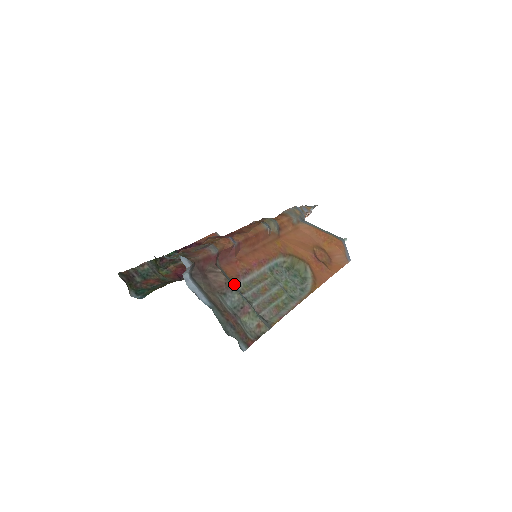
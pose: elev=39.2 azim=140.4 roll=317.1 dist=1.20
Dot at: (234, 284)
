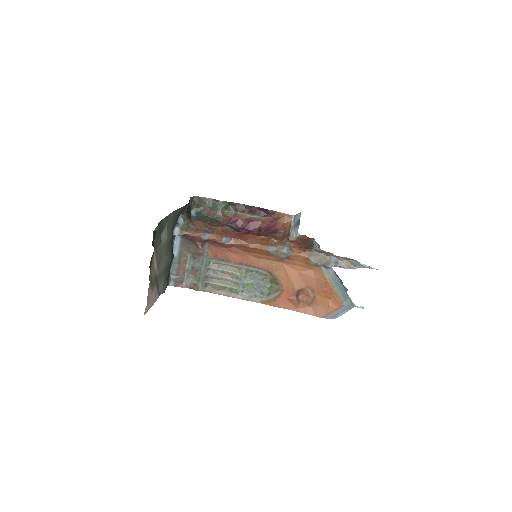
Dot at: (207, 258)
